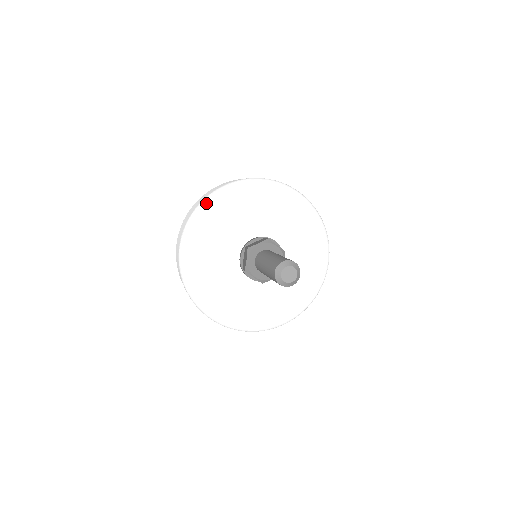
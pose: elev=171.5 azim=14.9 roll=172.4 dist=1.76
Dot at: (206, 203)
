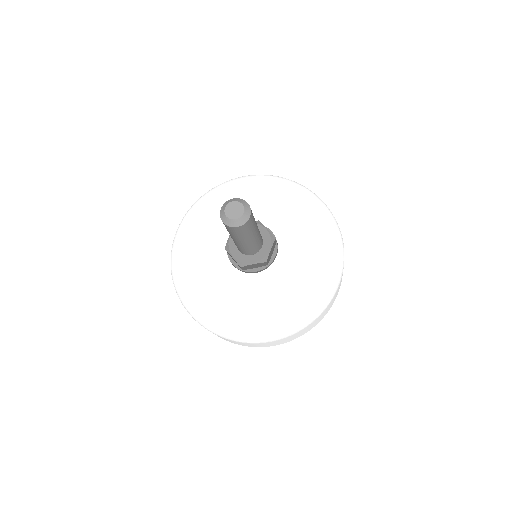
Dot at: occluded
